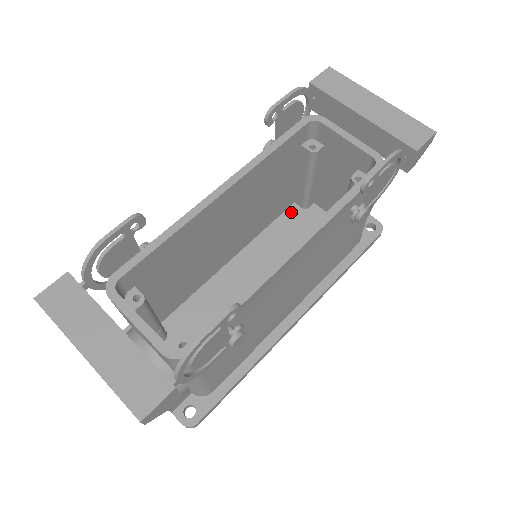
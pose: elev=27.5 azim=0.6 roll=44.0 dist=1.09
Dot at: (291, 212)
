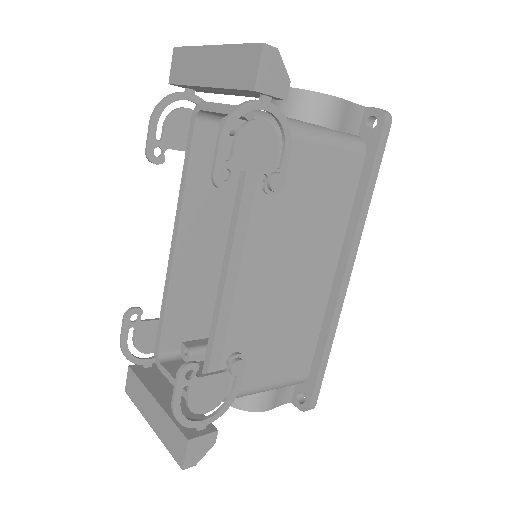
Dot at: occluded
